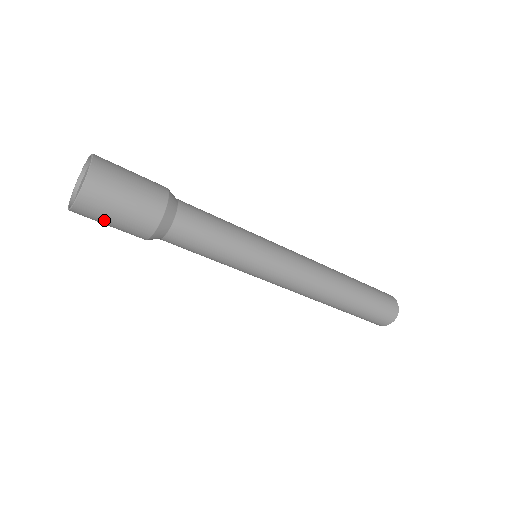
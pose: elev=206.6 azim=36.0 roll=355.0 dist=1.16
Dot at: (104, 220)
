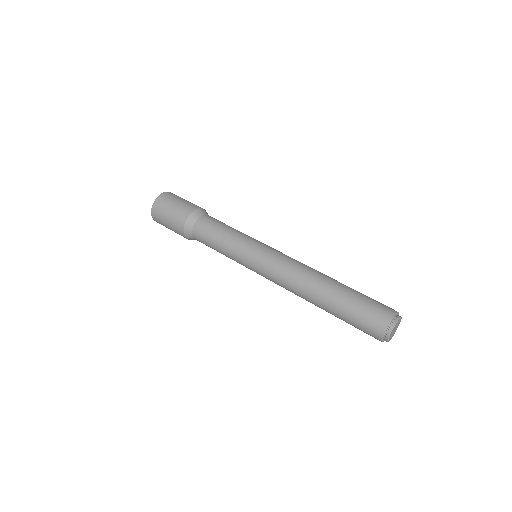
Dot at: (165, 211)
